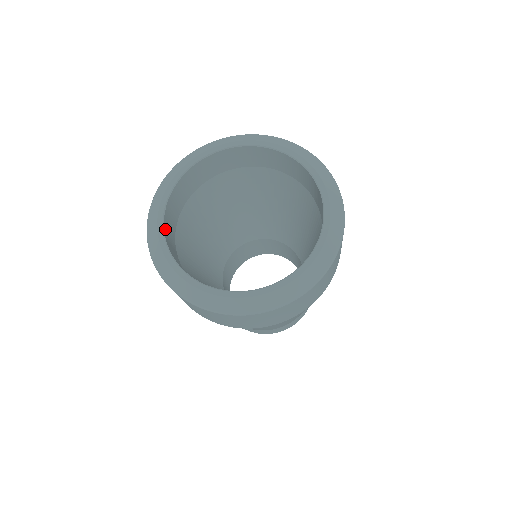
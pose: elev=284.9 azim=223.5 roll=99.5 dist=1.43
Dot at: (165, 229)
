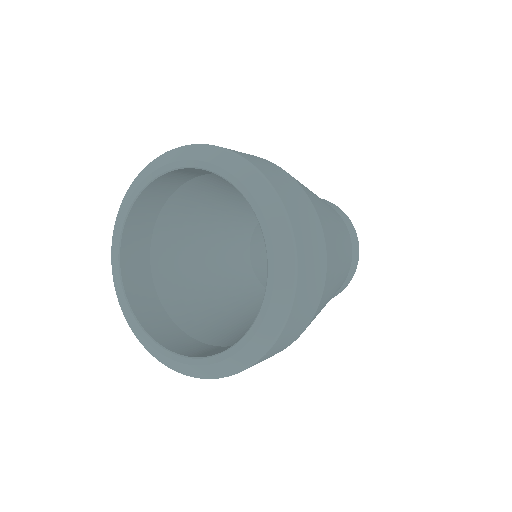
Dot at: (127, 287)
